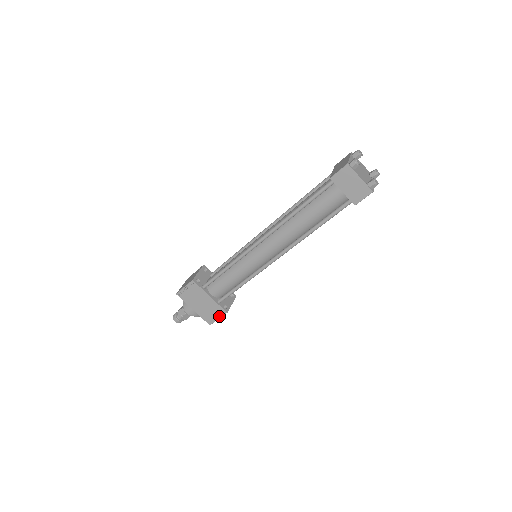
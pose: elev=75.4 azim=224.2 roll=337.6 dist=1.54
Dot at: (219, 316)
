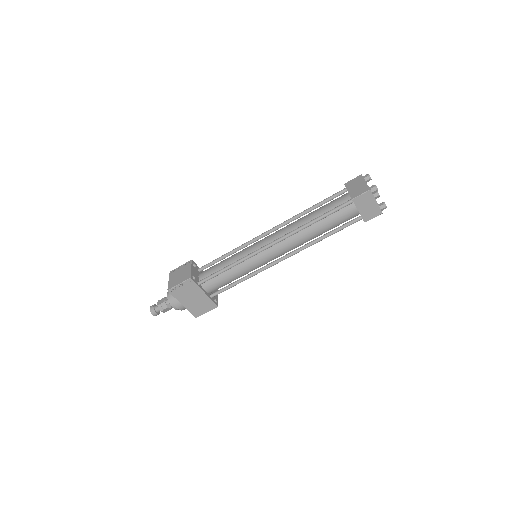
Dot at: (209, 310)
